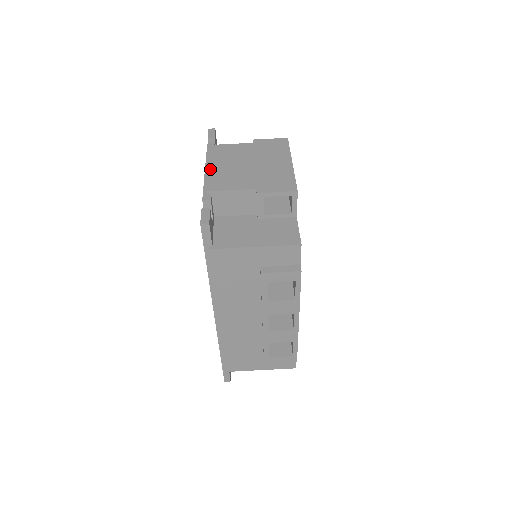
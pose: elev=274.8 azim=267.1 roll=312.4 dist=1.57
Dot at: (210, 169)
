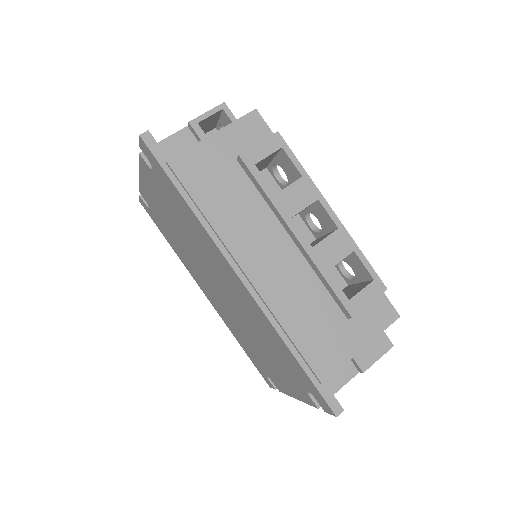
Dot at: occluded
